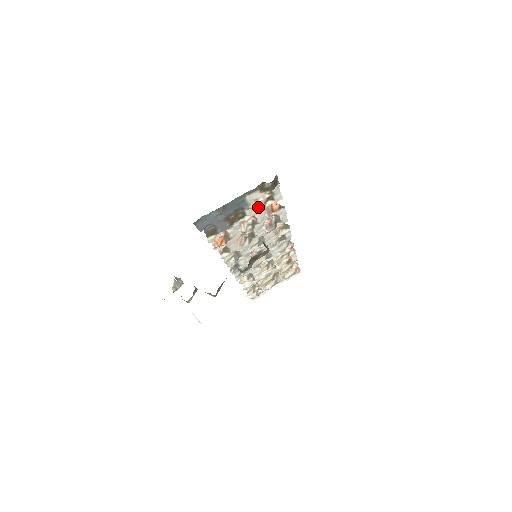
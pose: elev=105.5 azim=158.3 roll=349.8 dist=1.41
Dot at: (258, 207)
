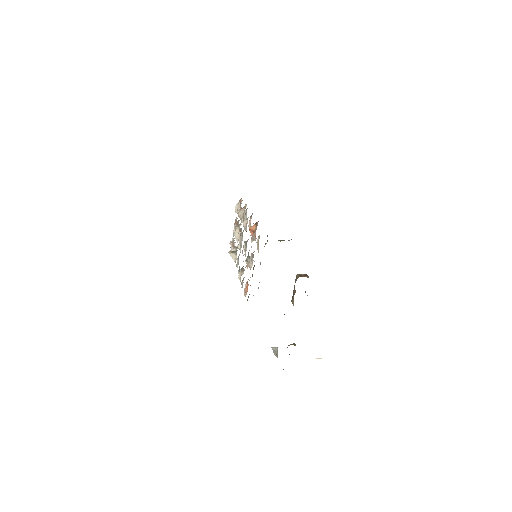
Dot at: (258, 251)
